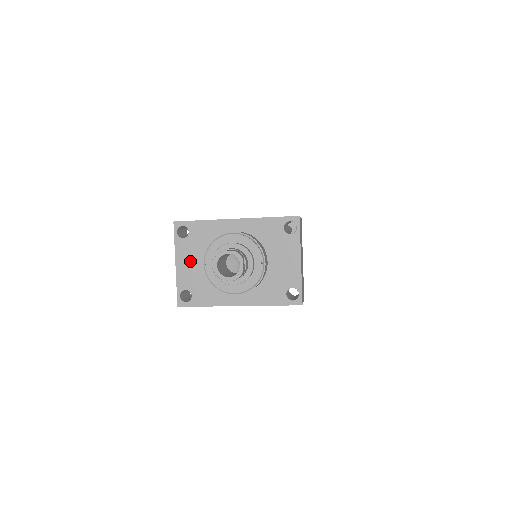
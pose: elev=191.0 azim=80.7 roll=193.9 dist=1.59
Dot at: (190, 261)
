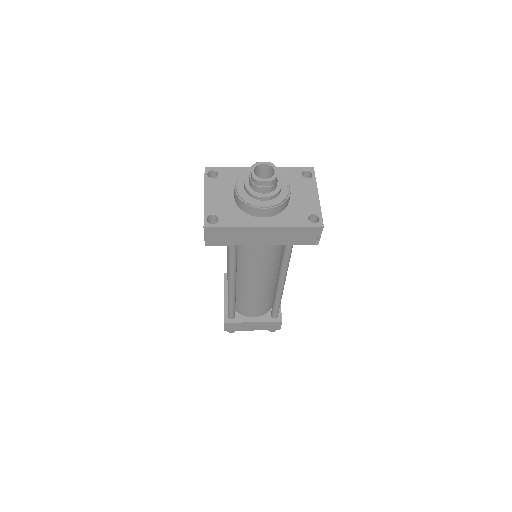
Dot at: (218, 194)
